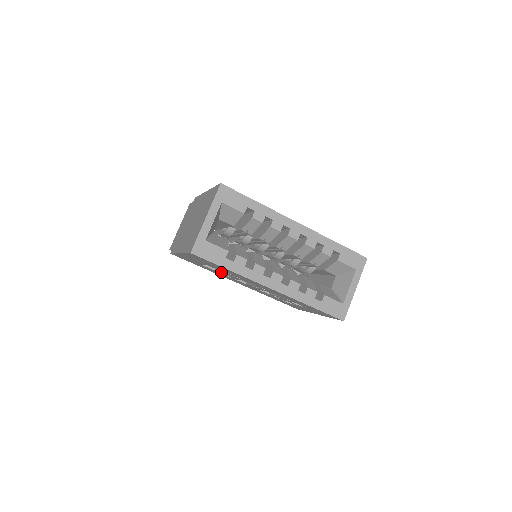
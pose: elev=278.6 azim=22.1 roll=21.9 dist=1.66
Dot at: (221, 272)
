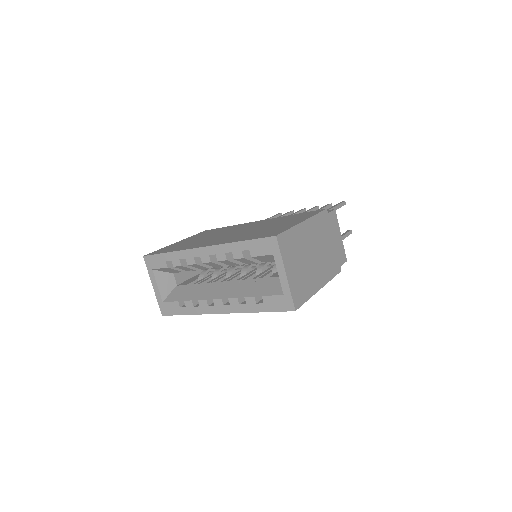
Dot at: occluded
